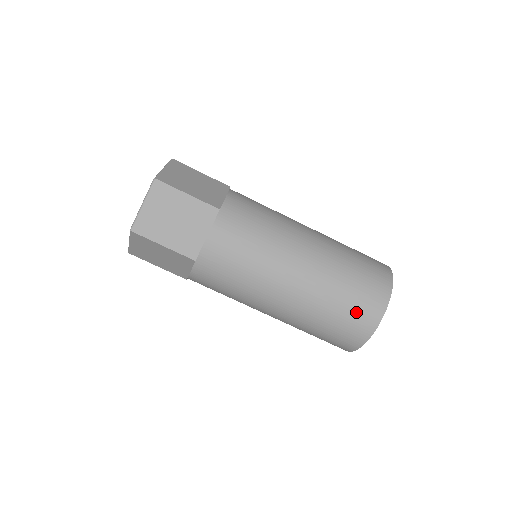
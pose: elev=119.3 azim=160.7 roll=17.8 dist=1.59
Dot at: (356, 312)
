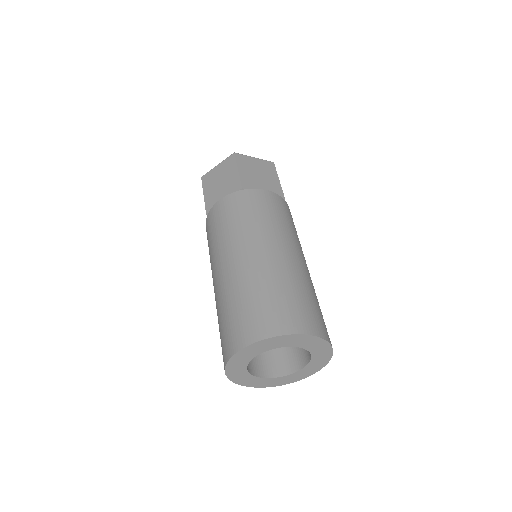
Dot at: (237, 323)
